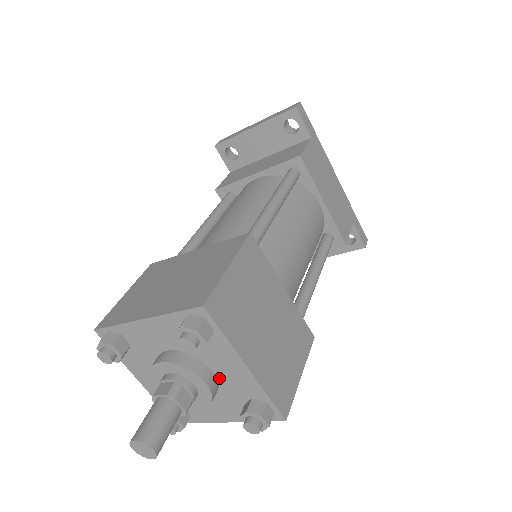
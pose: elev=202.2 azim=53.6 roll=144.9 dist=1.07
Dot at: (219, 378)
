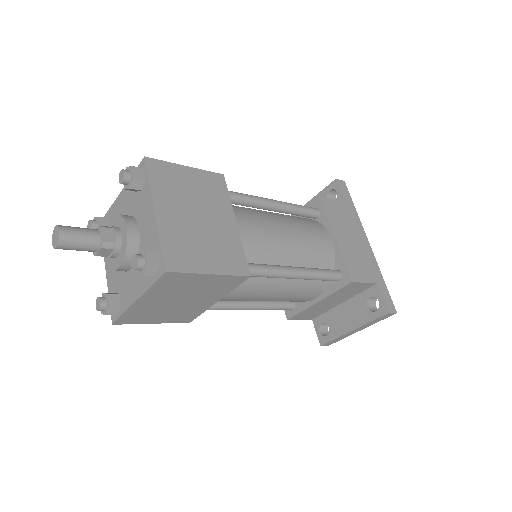
Dot at: (141, 236)
